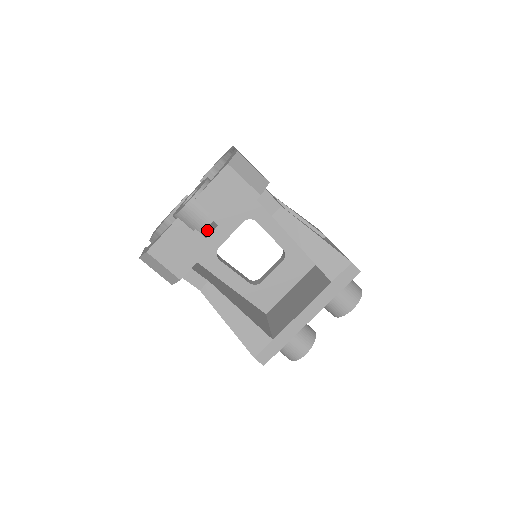
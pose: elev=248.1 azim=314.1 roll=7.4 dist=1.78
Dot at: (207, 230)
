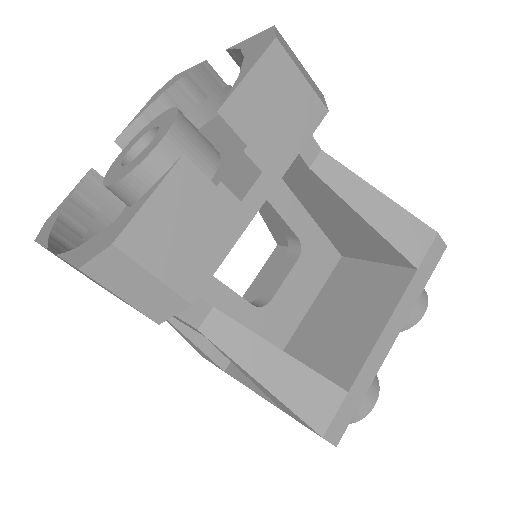
Dot at: occluded
